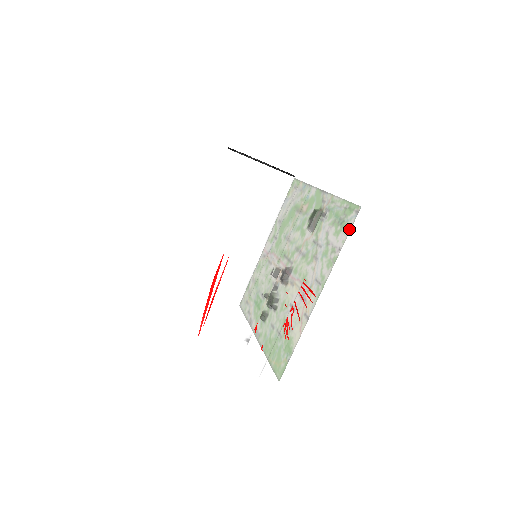
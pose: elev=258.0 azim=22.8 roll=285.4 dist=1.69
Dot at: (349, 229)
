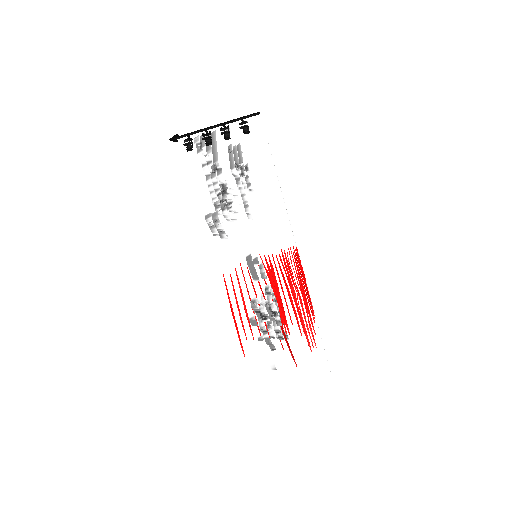
Dot at: occluded
